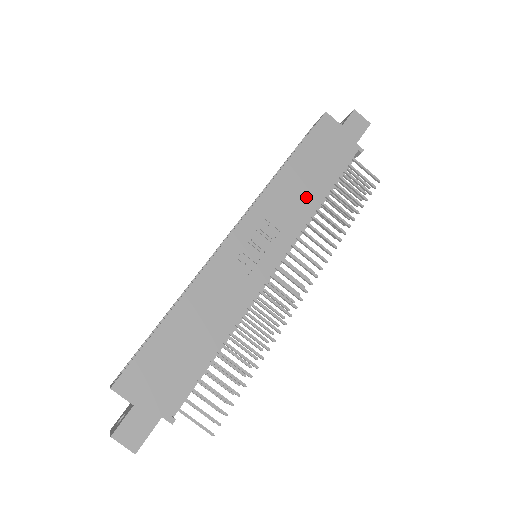
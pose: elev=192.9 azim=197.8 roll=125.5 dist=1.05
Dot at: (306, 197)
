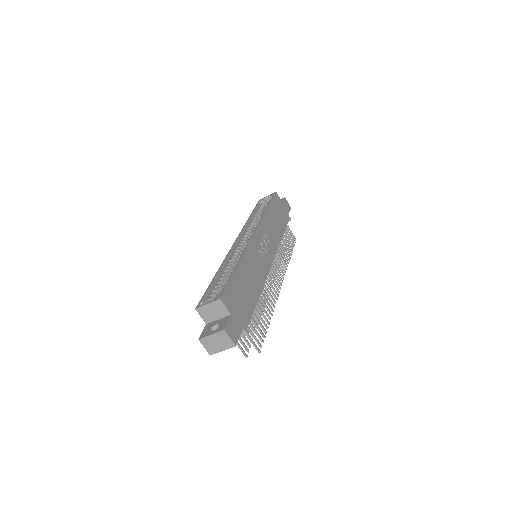
Dot at: (277, 231)
